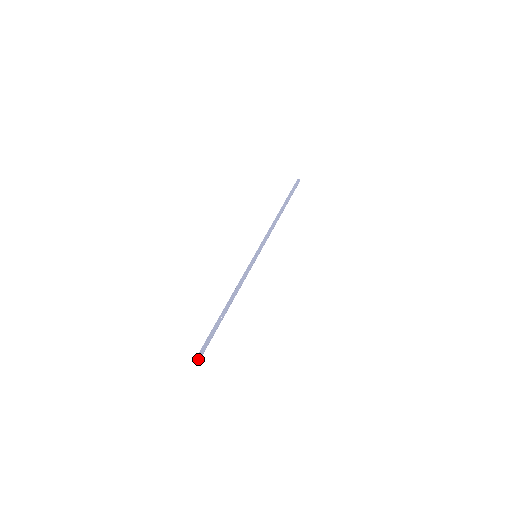
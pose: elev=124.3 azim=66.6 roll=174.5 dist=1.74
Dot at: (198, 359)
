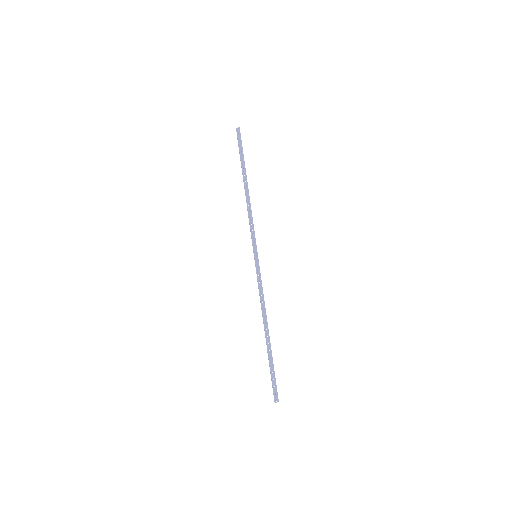
Dot at: (277, 397)
